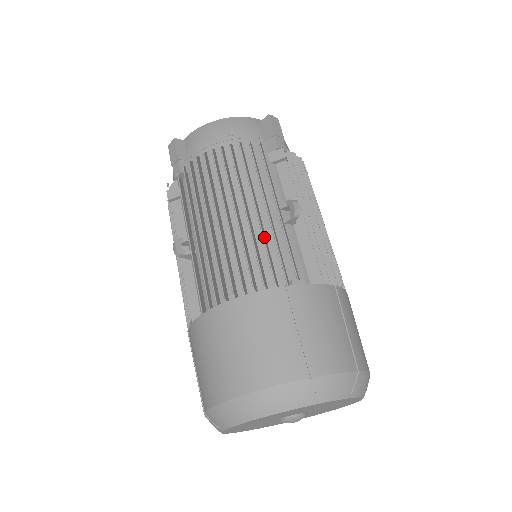
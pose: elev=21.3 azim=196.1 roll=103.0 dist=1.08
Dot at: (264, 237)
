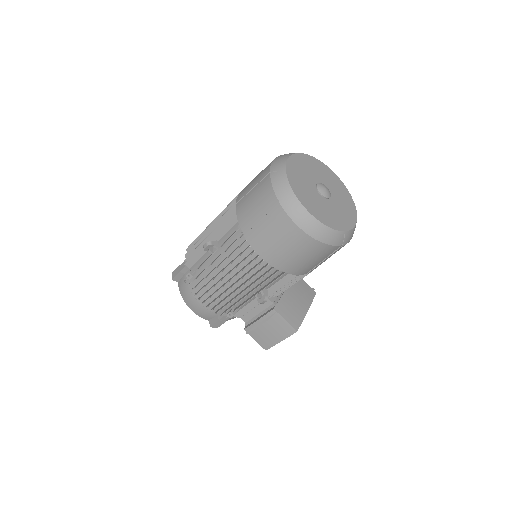
Dot at: occluded
